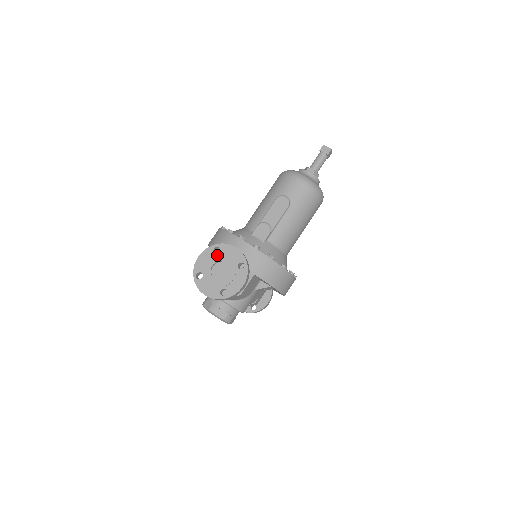
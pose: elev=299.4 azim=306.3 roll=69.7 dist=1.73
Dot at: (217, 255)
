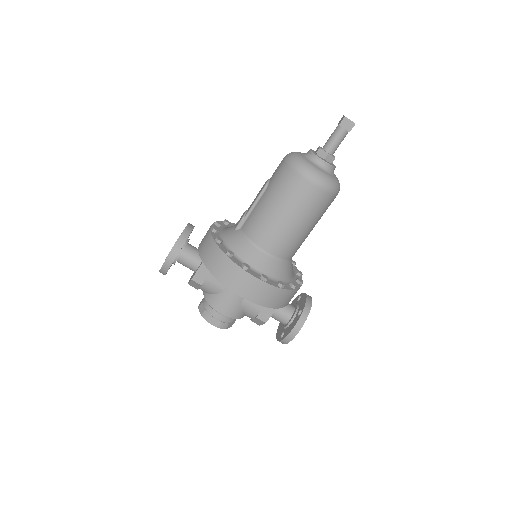
Dot at: occluded
